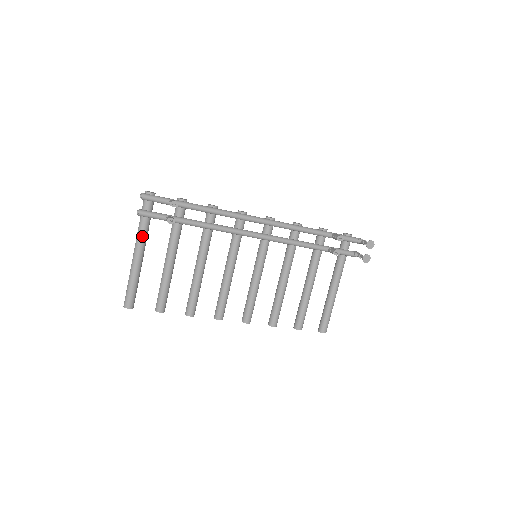
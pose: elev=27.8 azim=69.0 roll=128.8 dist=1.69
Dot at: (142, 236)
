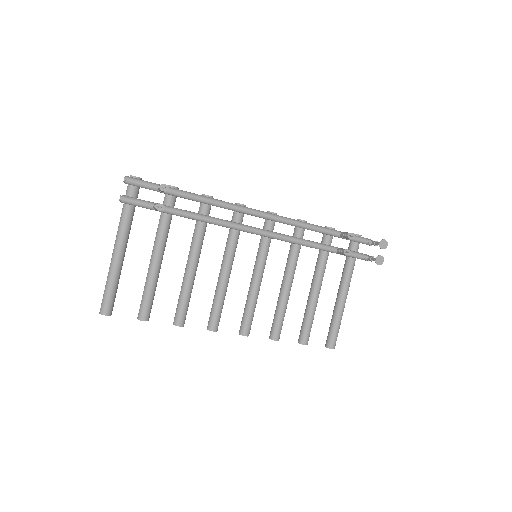
Dot at: (124, 228)
